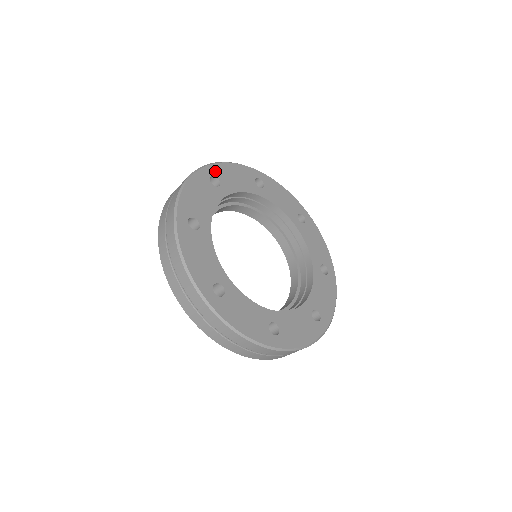
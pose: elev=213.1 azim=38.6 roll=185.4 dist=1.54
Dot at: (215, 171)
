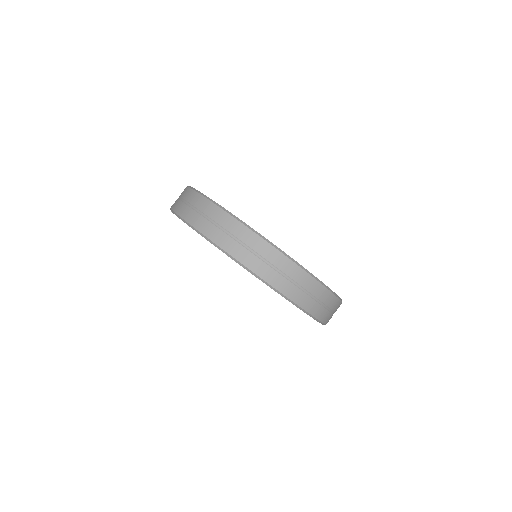
Dot at: occluded
